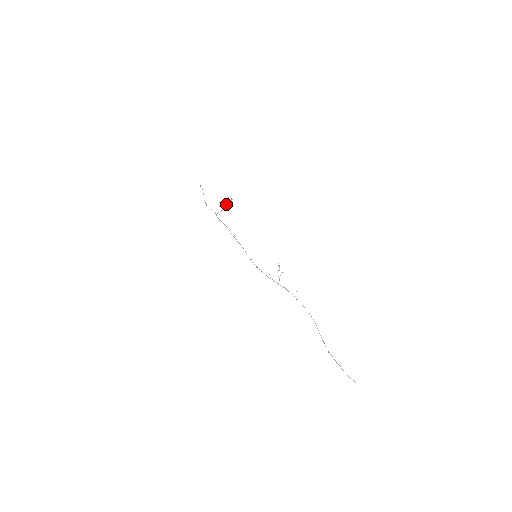
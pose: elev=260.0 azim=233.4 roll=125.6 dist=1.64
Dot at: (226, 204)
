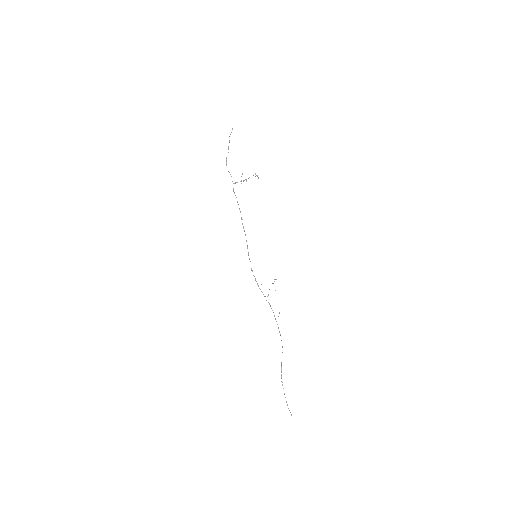
Dot at: occluded
